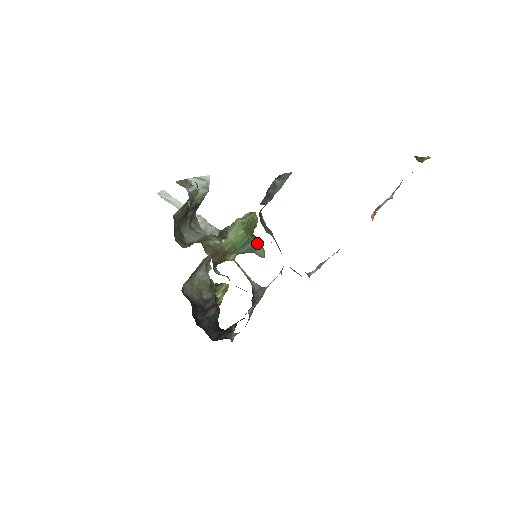
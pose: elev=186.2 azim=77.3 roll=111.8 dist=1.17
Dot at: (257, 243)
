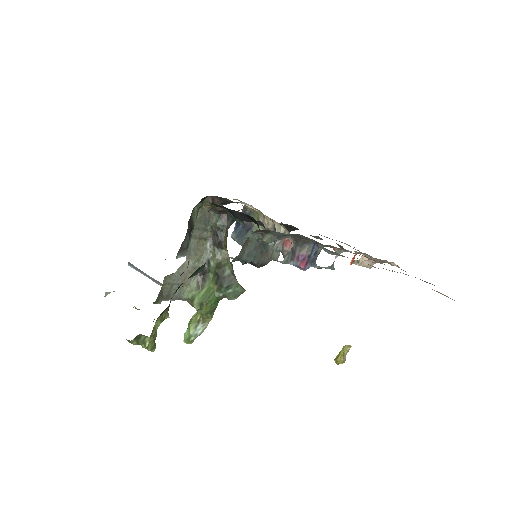
Dot at: occluded
